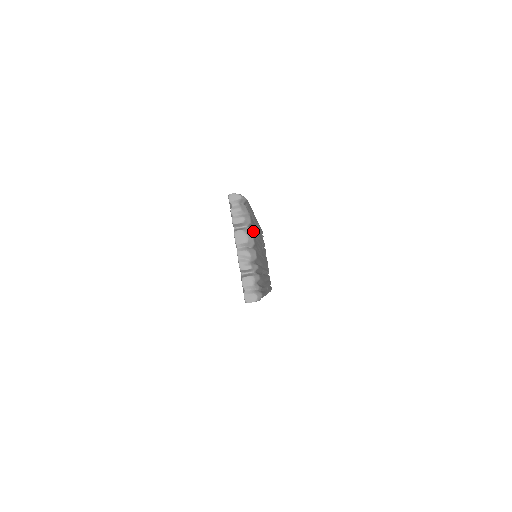
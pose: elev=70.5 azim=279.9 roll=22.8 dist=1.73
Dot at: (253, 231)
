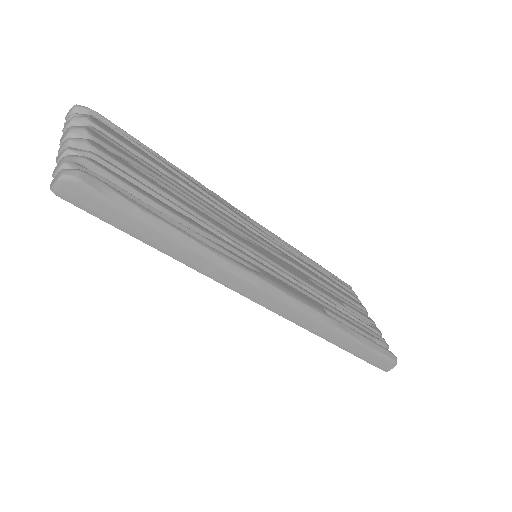
Dot at: (111, 139)
